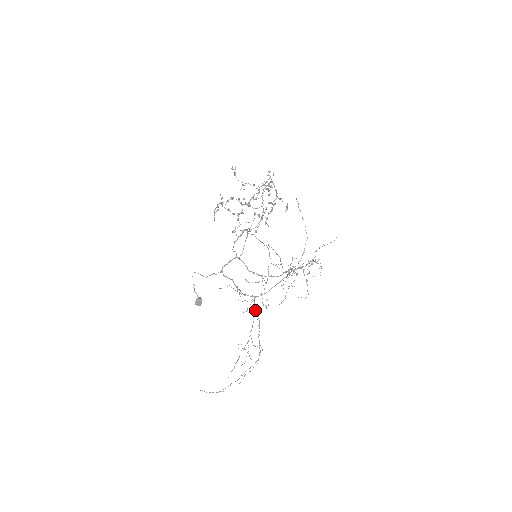
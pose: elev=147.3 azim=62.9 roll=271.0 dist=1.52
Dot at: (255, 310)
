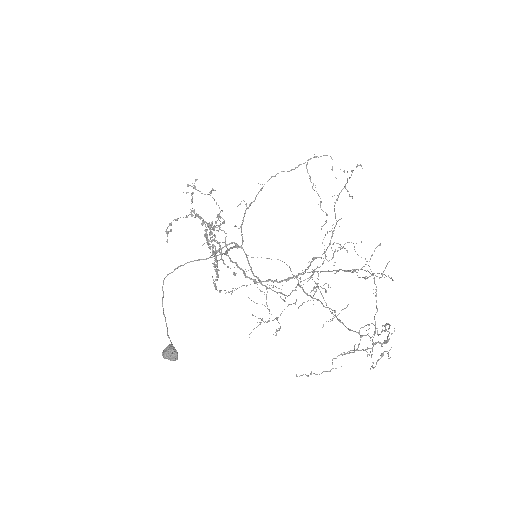
Dot at: (305, 292)
